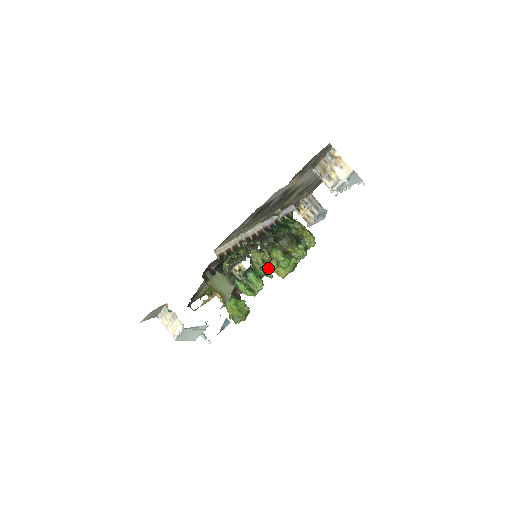
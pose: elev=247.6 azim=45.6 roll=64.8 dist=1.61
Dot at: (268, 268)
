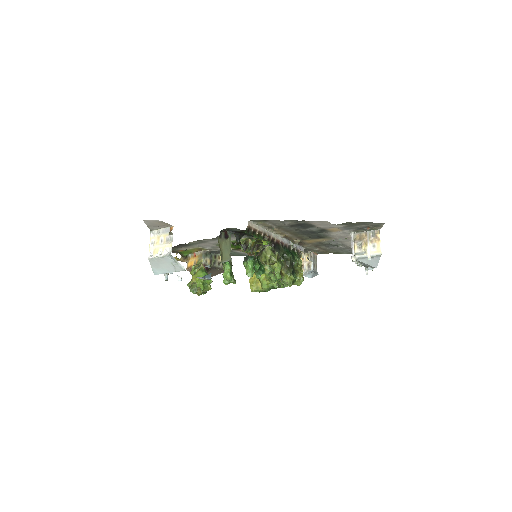
Dot at: (262, 269)
